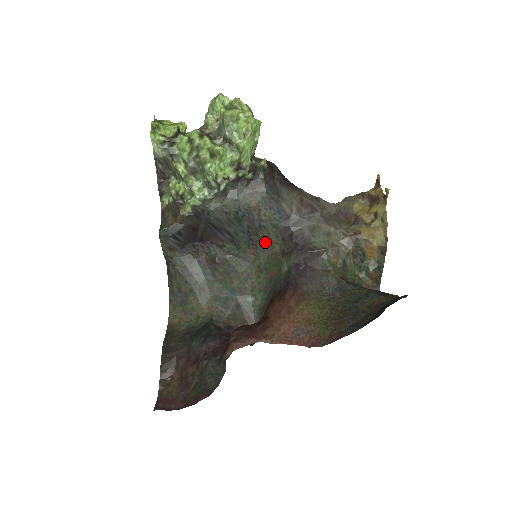
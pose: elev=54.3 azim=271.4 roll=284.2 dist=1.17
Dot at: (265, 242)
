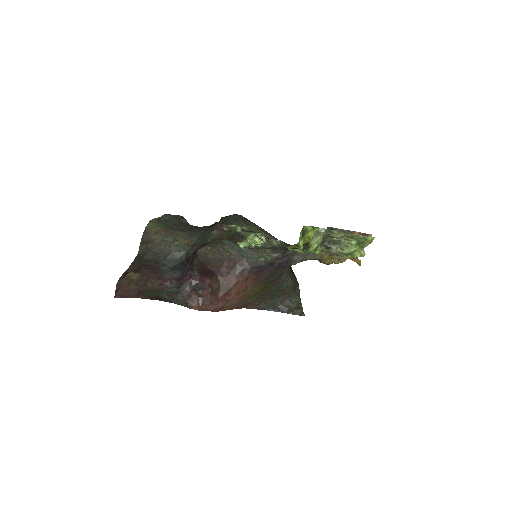
Dot at: (269, 233)
